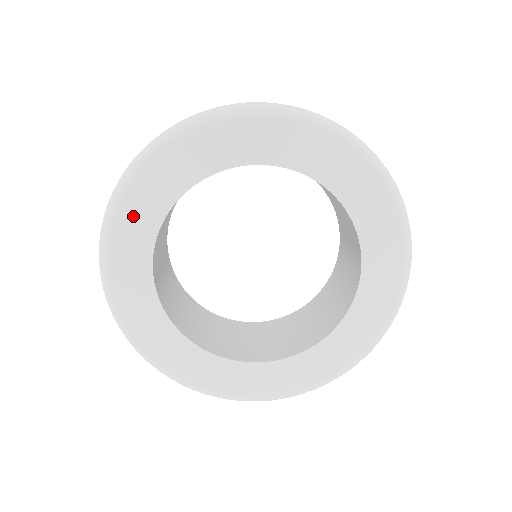
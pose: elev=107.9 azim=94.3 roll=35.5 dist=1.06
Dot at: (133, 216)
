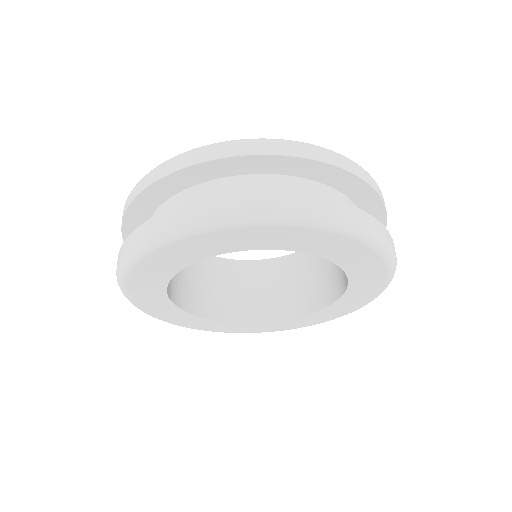
Dot at: (145, 275)
